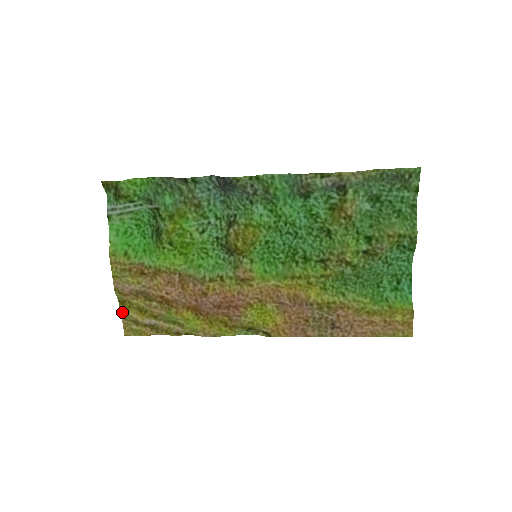
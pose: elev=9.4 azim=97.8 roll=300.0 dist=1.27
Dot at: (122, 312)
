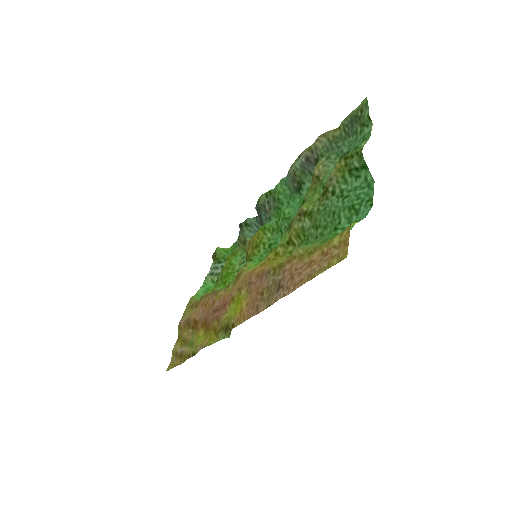
Dot at: (174, 347)
